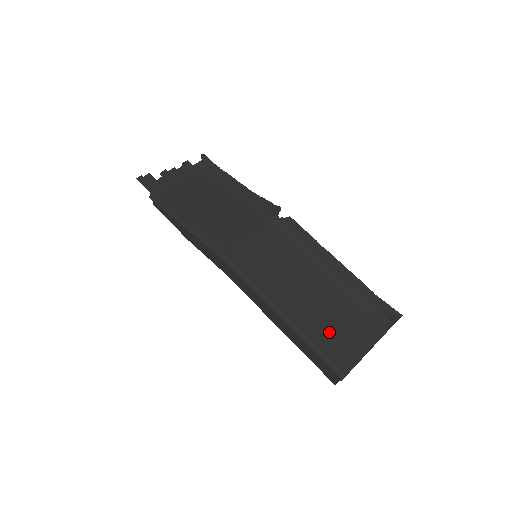
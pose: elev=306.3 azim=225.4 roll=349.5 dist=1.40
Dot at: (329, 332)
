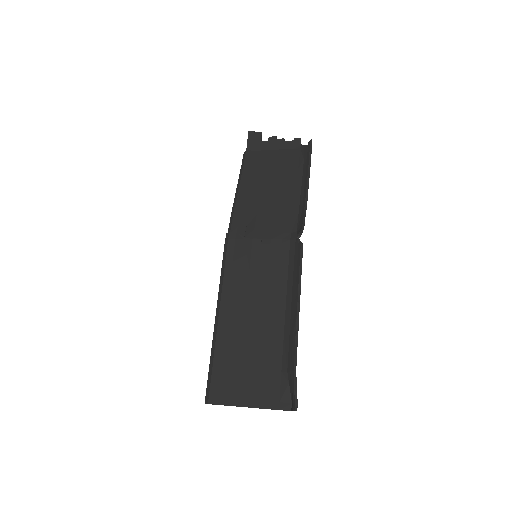
Dot at: (234, 361)
